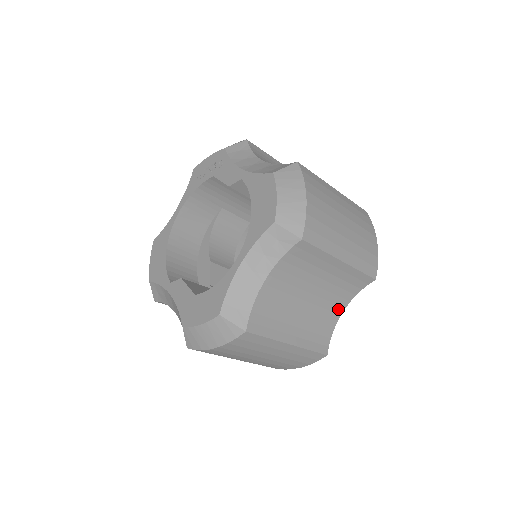
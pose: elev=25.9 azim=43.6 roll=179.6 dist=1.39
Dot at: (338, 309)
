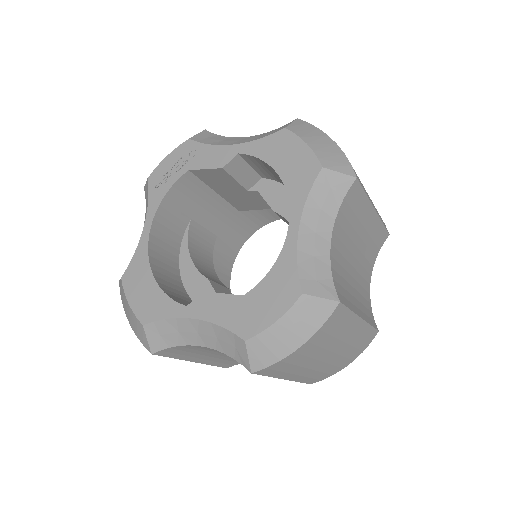
Dot at: (368, 278)
